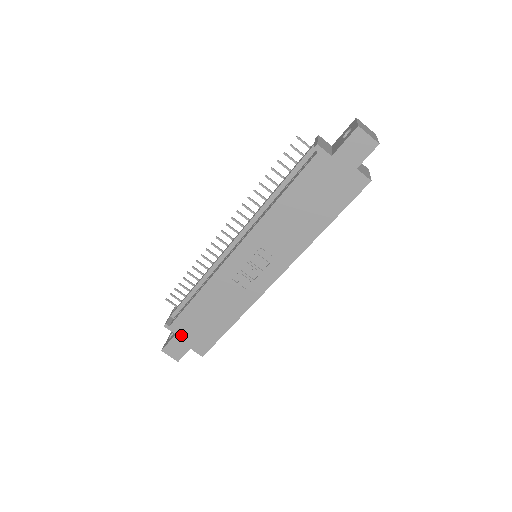
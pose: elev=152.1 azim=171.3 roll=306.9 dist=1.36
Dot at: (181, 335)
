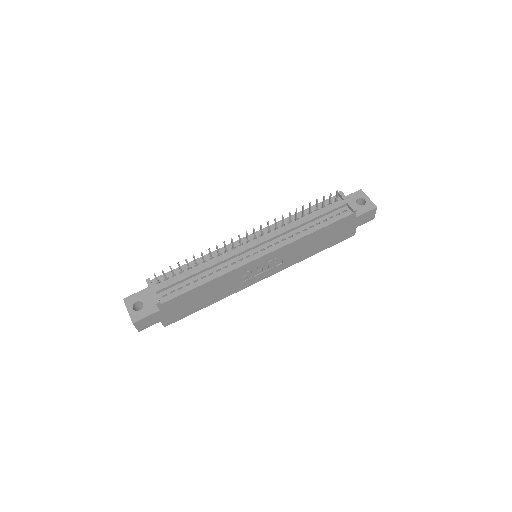
Dot at: (164, 311)
